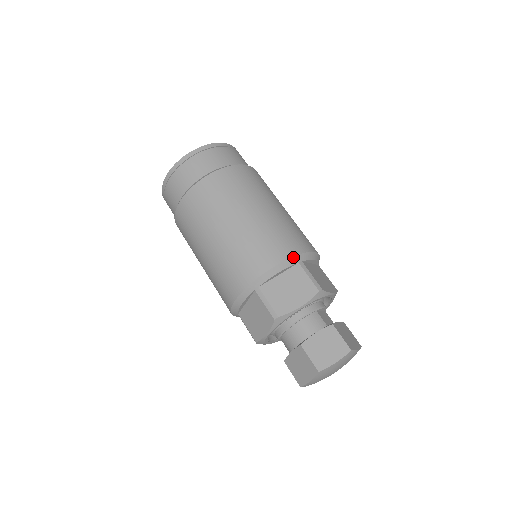
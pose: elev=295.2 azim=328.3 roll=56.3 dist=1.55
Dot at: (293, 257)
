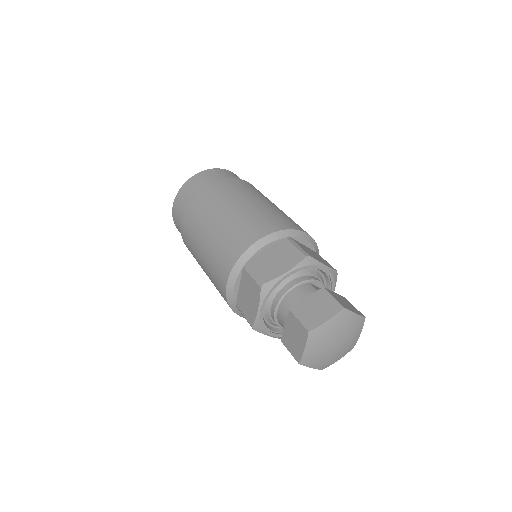
Dot at: (279, 231)
